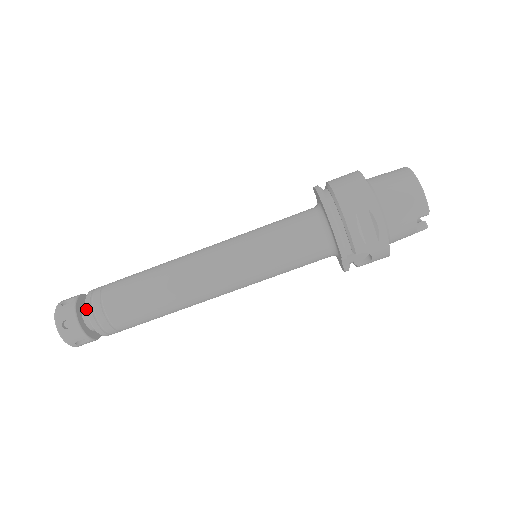
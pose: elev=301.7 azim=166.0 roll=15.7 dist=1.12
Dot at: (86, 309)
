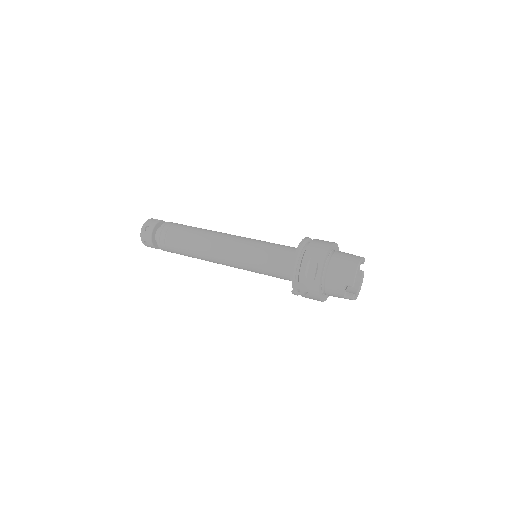
Dot at: (160, 227)
